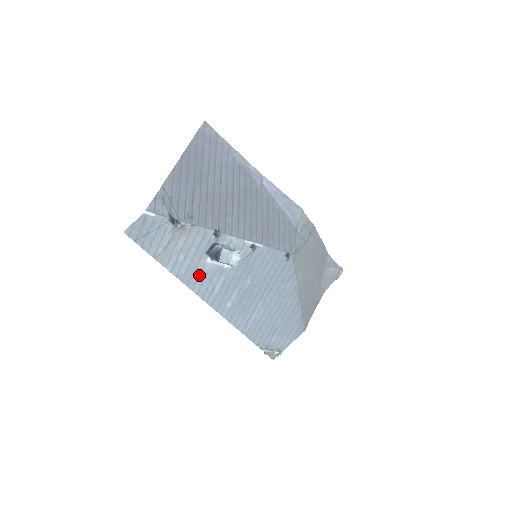
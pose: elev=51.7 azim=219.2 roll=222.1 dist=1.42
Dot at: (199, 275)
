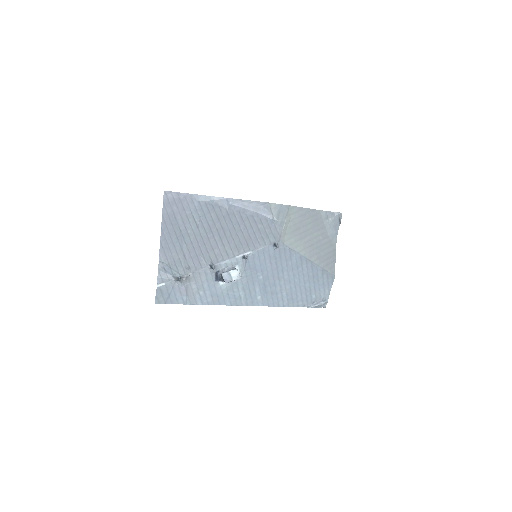
Dot at: (222, 295)
